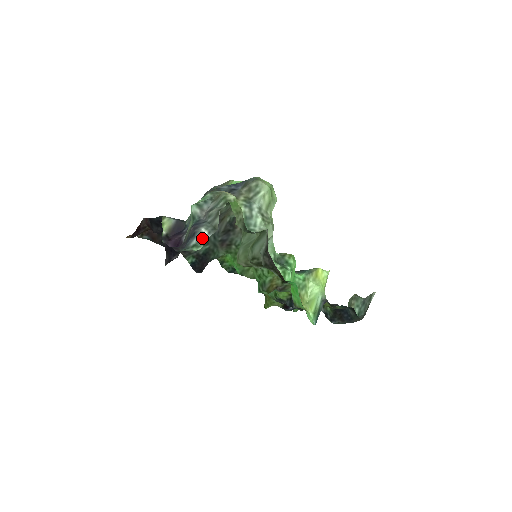
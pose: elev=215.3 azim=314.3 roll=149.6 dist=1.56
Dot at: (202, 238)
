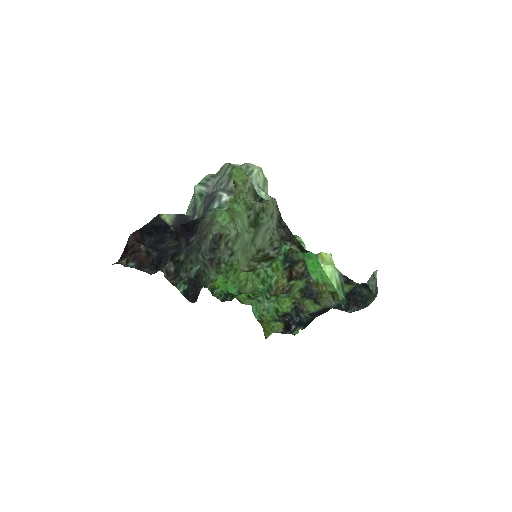
Dot at: (224, 199)
